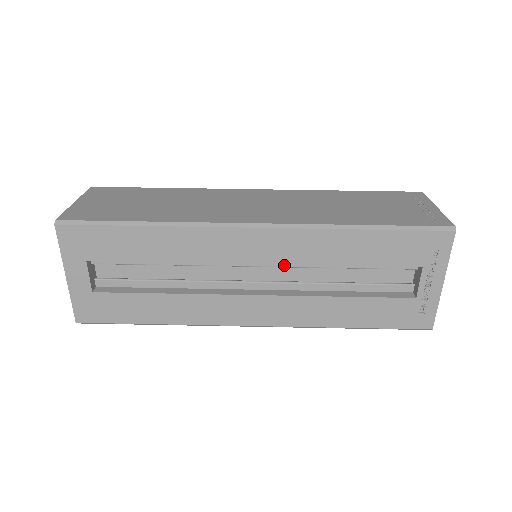
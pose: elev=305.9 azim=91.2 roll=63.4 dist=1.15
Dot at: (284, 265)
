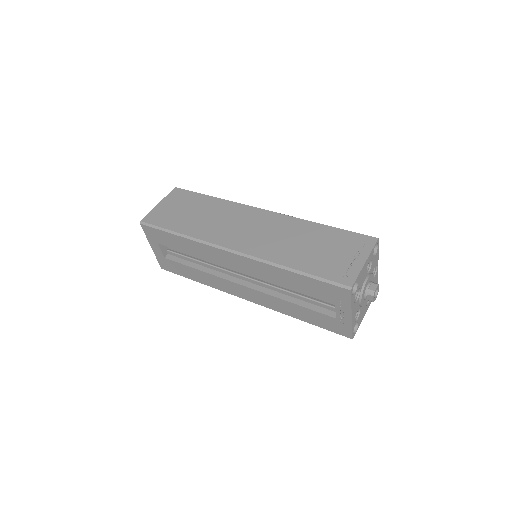
Dot at: occluded
